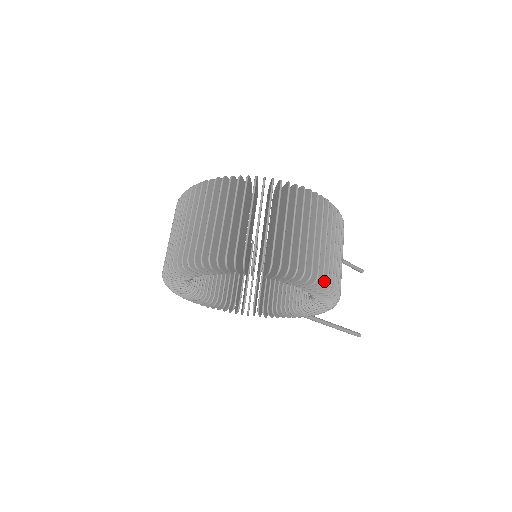
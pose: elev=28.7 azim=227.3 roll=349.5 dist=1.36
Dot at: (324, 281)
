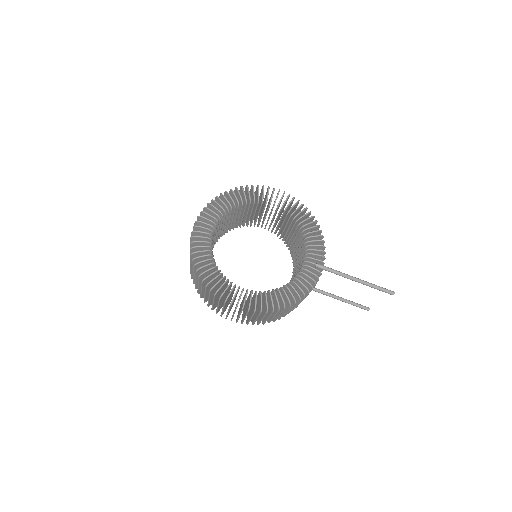
Dot at: occluded
